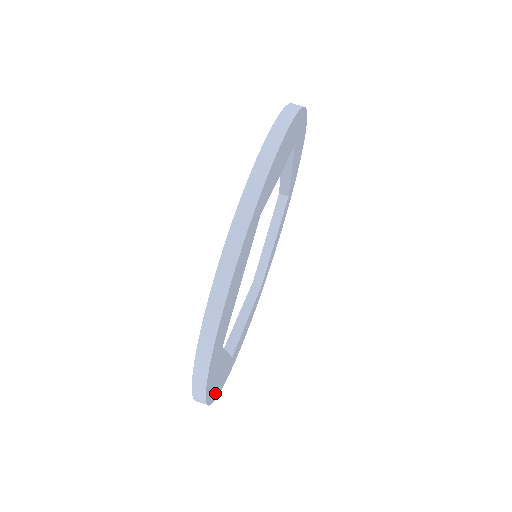
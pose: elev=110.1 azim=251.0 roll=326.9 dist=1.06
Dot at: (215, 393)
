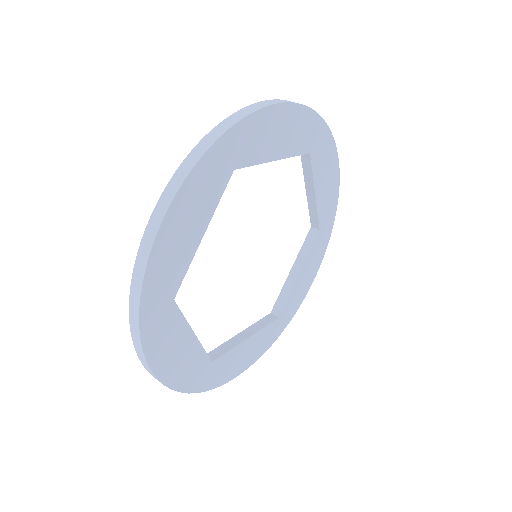
Dot at: (163, 244)
